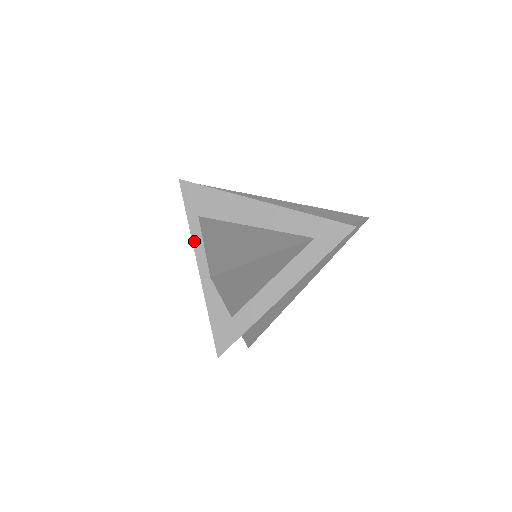
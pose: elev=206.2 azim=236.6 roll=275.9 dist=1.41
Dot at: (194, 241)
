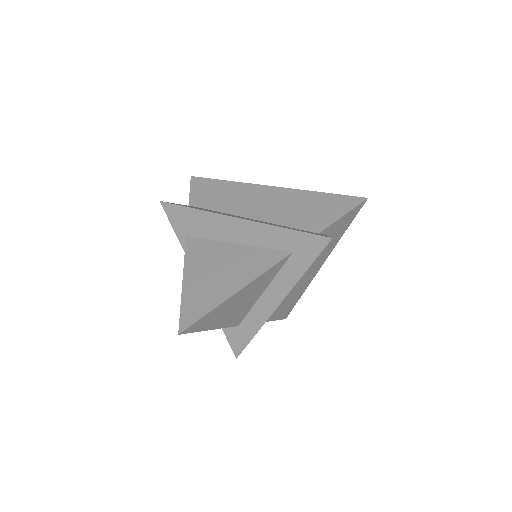
Dot at: occluded
